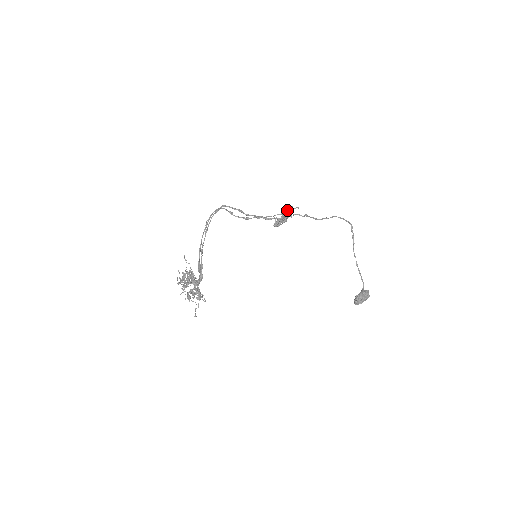
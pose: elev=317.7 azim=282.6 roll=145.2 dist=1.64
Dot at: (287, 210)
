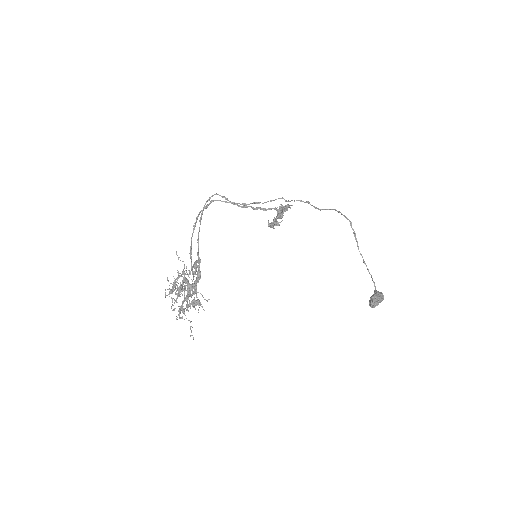
Dot at: (282, 206)
